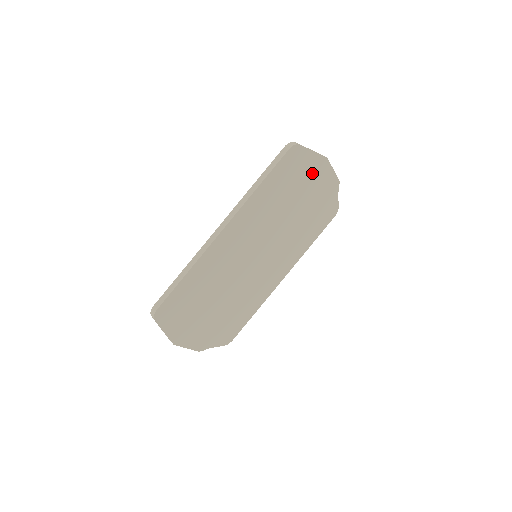
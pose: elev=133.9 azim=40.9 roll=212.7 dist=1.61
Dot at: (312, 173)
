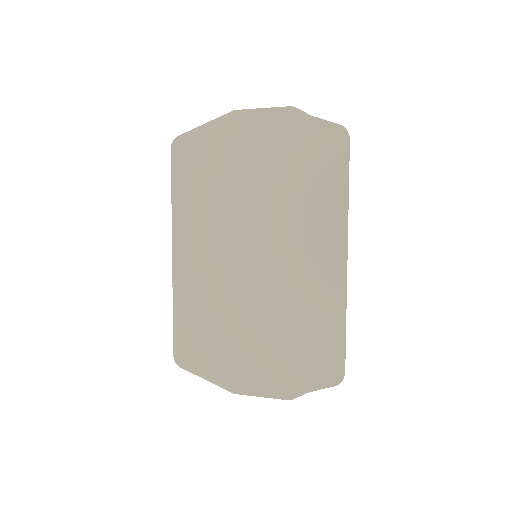
Dot at: (230, 137)
